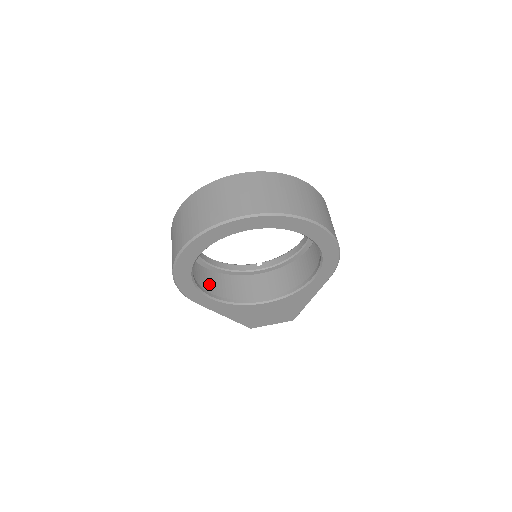
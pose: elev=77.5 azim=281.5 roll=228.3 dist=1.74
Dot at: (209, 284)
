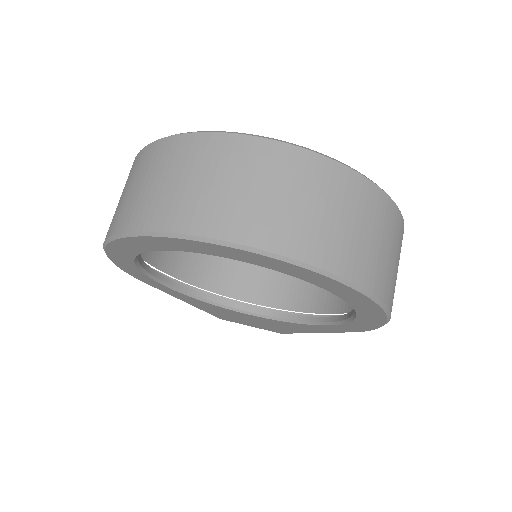
Dot at: (176, 256)
